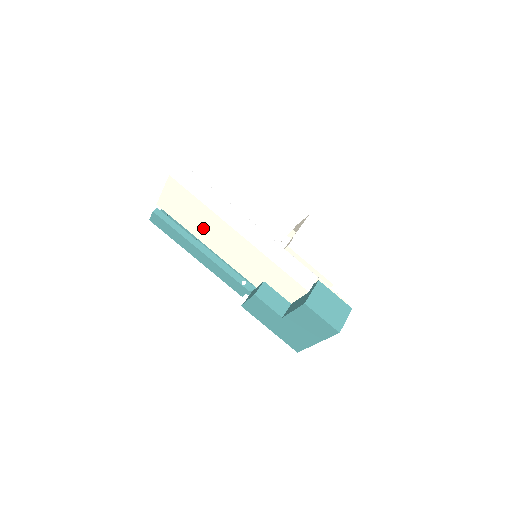
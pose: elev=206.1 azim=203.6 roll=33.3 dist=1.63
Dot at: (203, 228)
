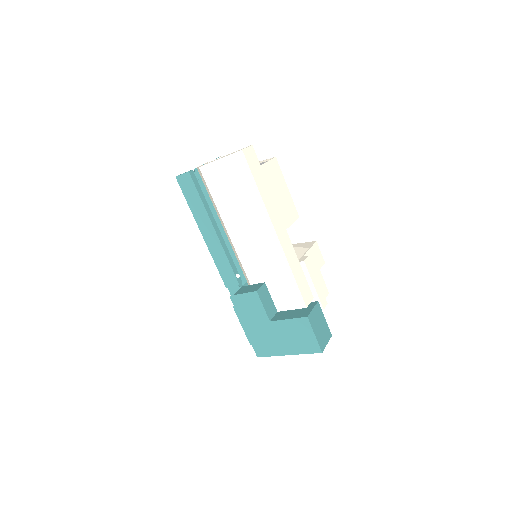
Dot at: (237, 211)
